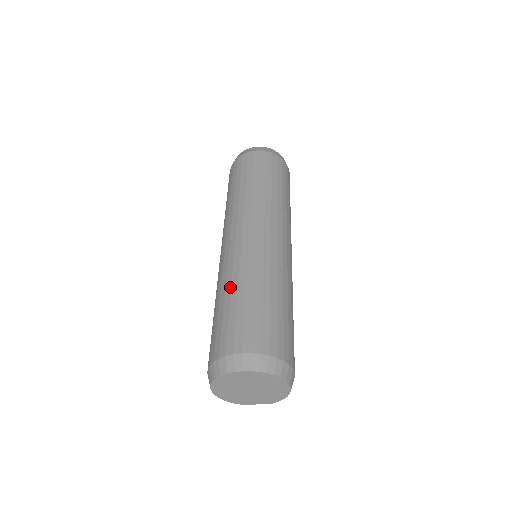
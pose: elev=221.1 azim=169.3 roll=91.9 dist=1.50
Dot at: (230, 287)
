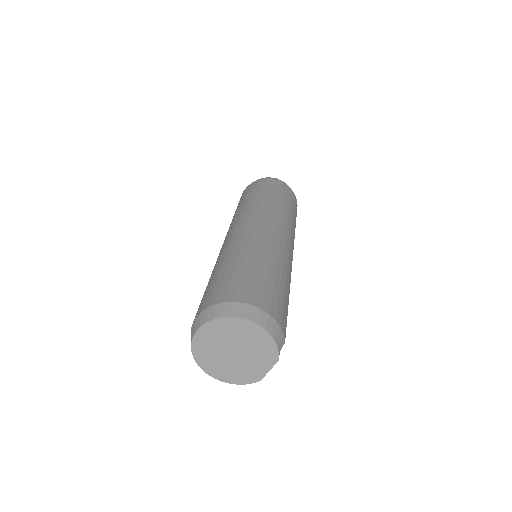
Dot at: occluded
